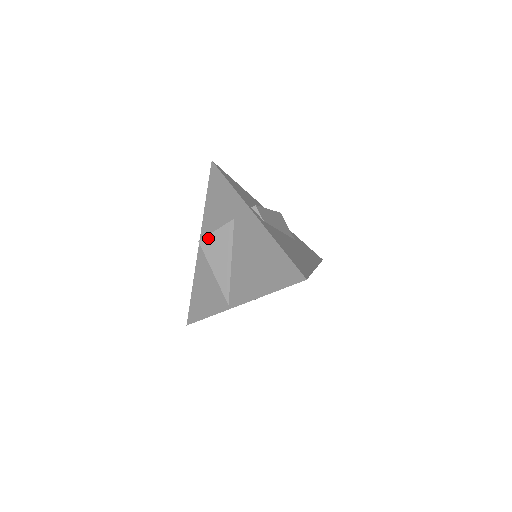
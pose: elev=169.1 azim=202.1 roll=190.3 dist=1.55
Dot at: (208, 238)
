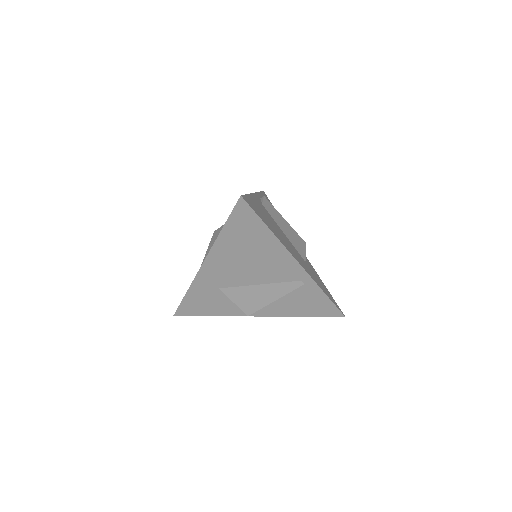
Dot at: (221, 227)
